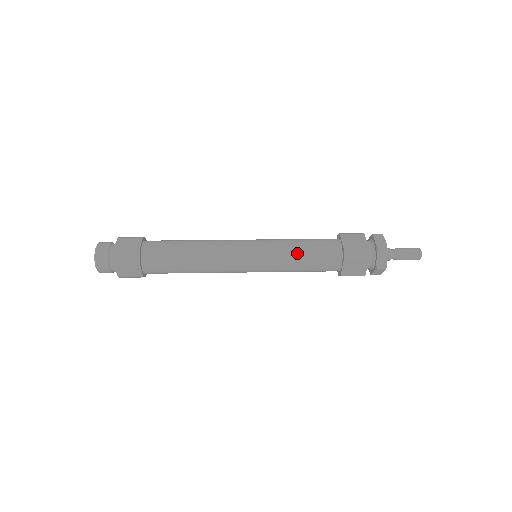
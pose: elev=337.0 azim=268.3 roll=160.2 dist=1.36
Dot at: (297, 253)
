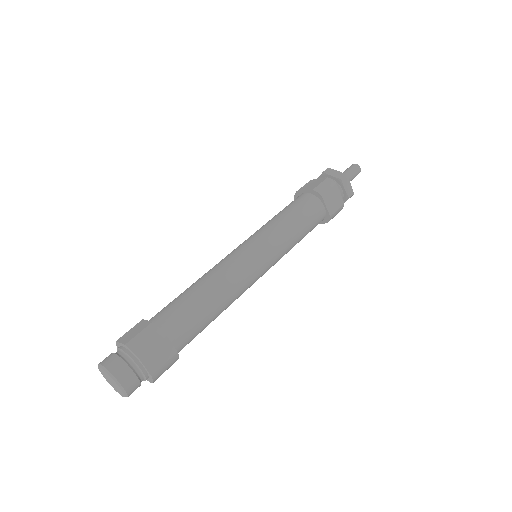
Dot at: (298, 241)
